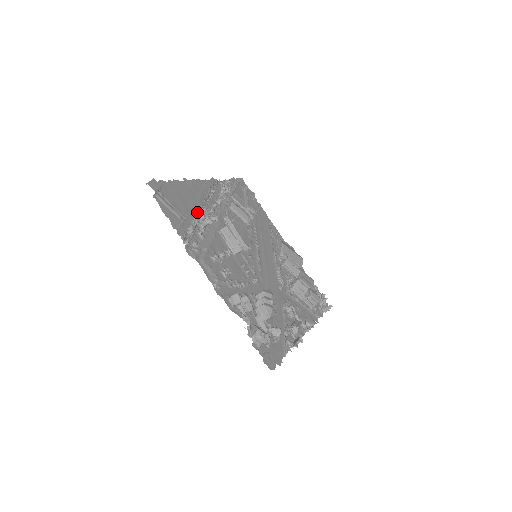
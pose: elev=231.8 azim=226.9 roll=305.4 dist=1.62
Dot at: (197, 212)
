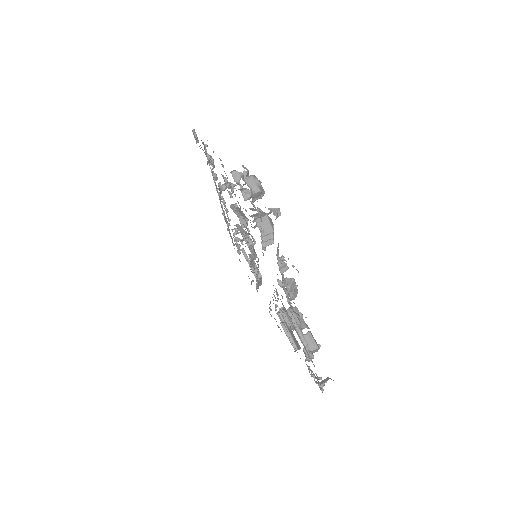
Dot at: (216, 185)
